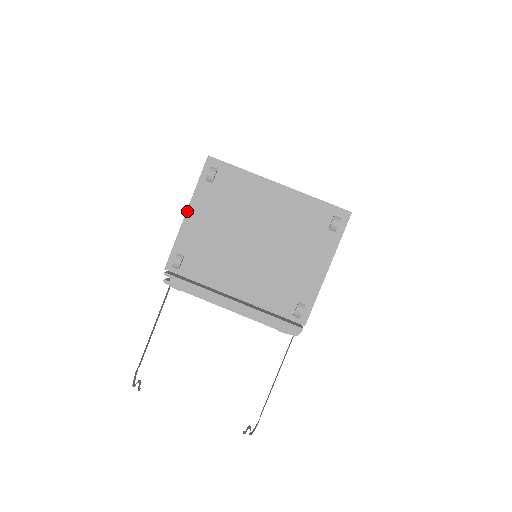
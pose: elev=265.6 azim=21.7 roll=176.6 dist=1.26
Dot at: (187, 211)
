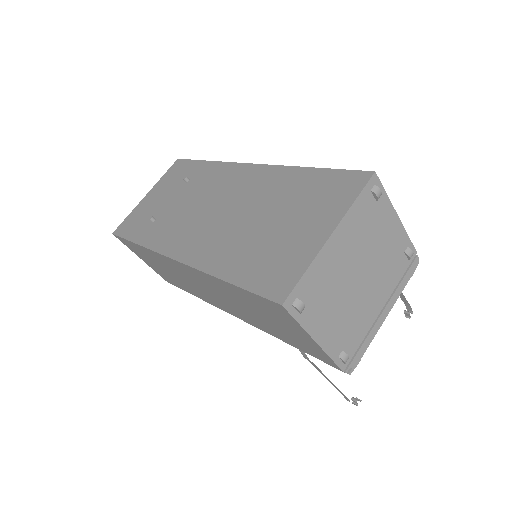
Dot at: (315, 340)
